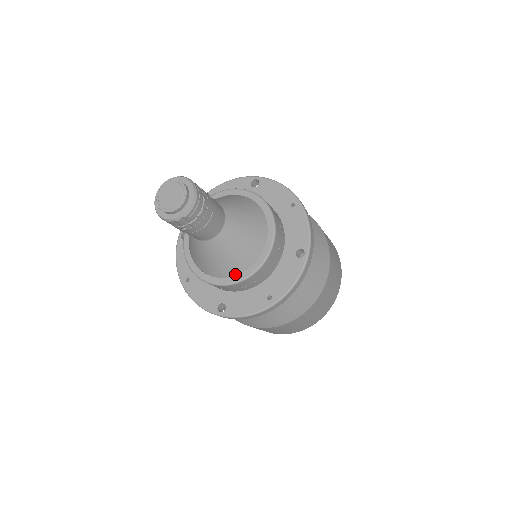
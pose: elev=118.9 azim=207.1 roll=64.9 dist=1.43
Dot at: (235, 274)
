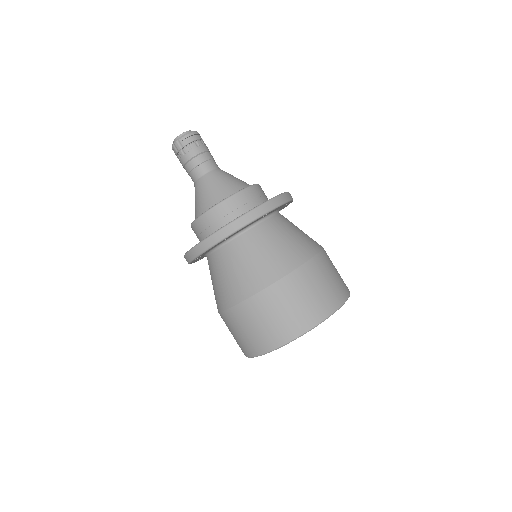
Dot at: occluded
